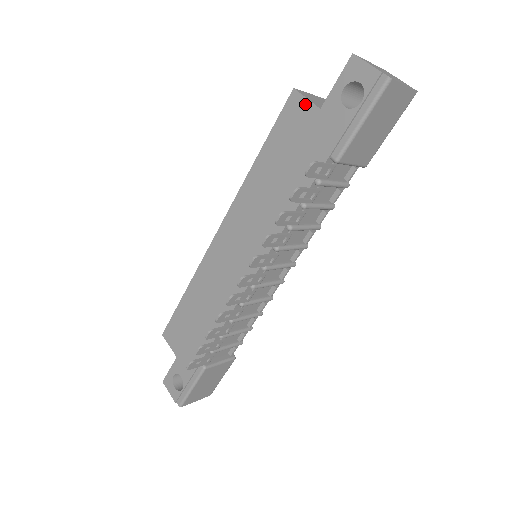
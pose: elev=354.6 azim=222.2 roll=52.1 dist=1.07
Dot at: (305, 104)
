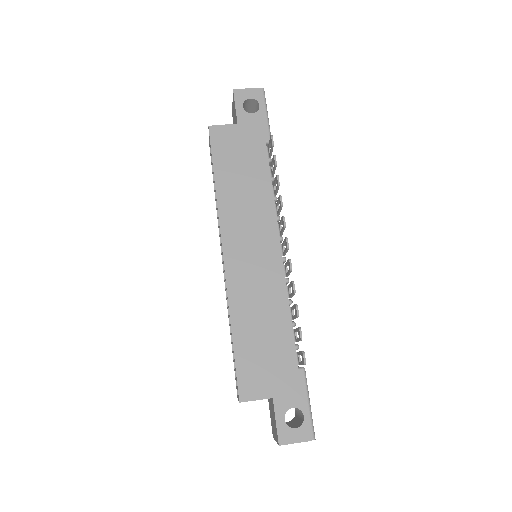
Dot at: (225, 128)
